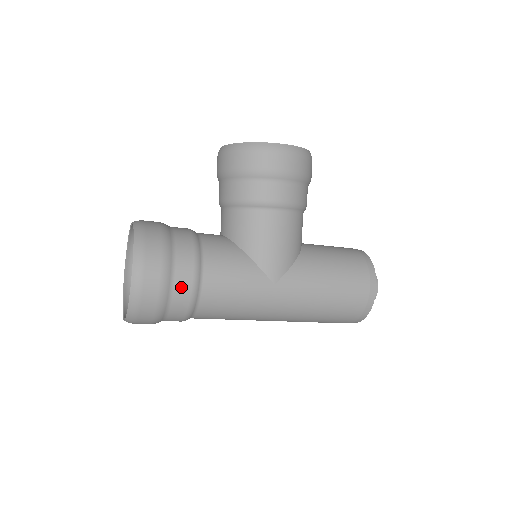
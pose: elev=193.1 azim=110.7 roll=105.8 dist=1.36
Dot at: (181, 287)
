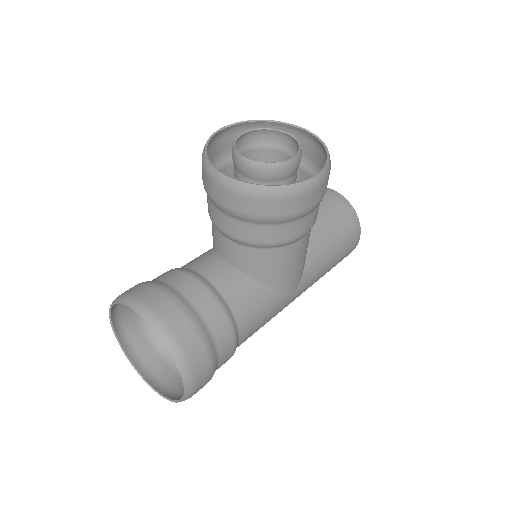
Dot at: (224, 361)
